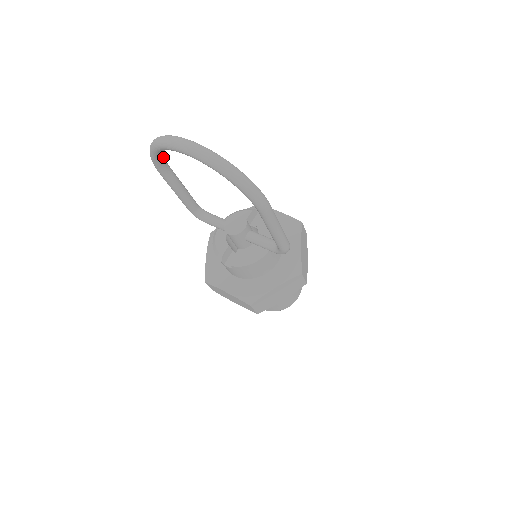
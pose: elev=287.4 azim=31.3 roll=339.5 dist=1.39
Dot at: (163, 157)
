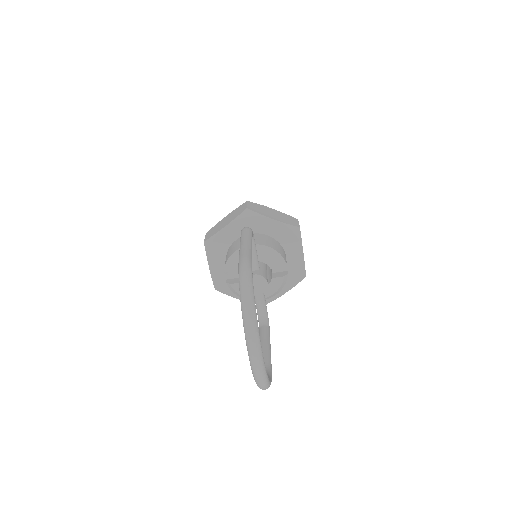
Dot at: occluded
